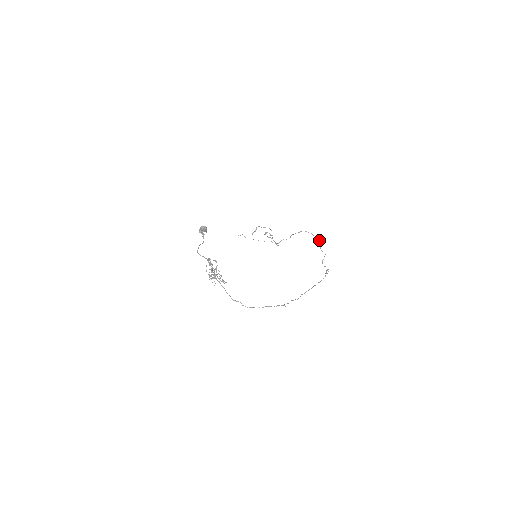
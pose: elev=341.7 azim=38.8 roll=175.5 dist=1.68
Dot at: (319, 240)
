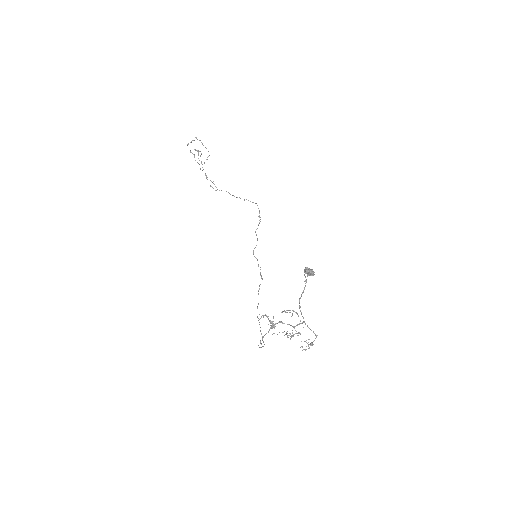
Dot at: occluded
